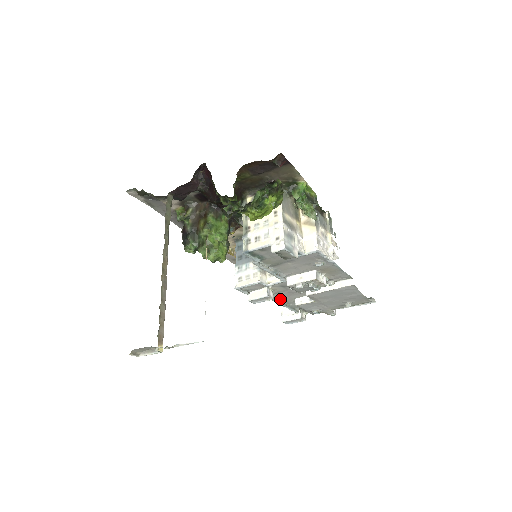
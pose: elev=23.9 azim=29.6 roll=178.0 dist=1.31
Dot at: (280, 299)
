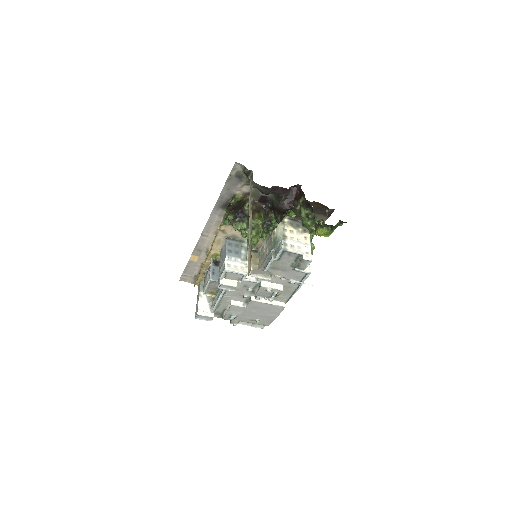
Dot at: (224, 295)
